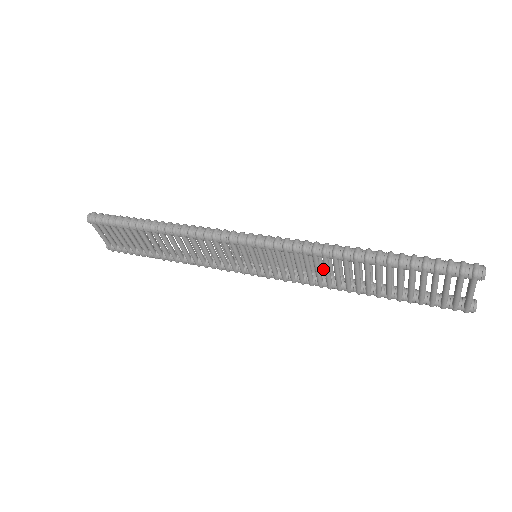
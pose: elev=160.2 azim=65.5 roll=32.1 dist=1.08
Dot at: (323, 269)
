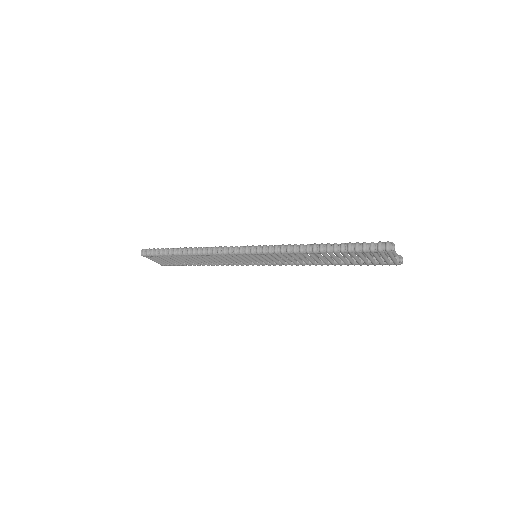
Dot at: occluded
